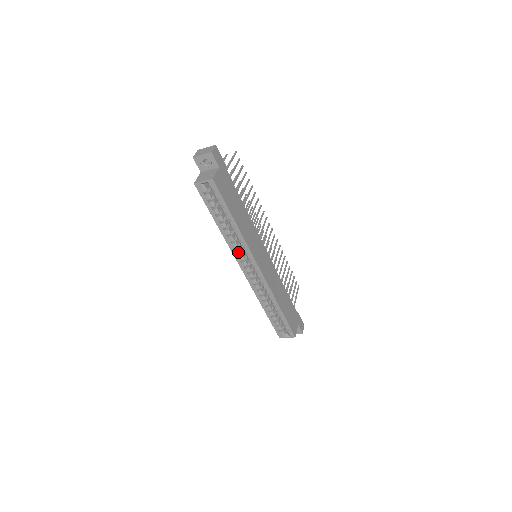
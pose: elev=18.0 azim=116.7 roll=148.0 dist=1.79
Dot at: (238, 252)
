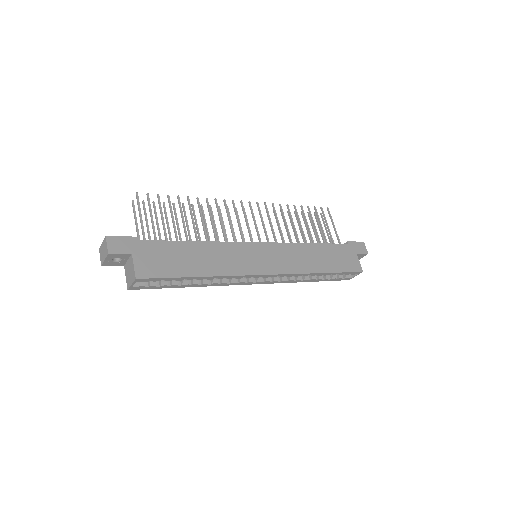
Dot at: (234, 282)
